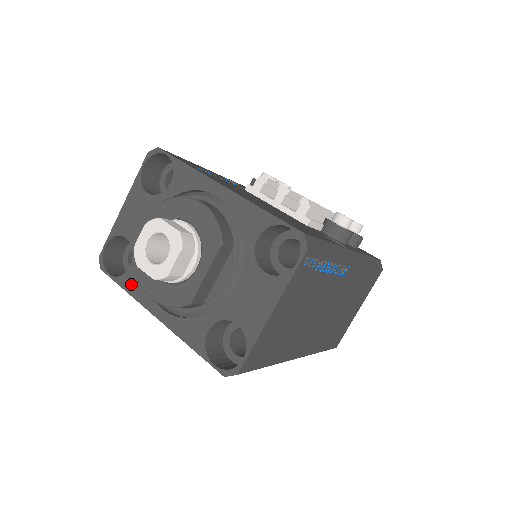
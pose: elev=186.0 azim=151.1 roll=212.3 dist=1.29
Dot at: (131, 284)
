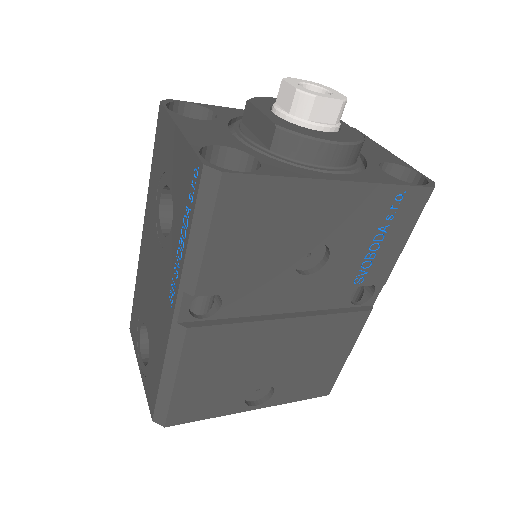
Dot at: (281, 170)
